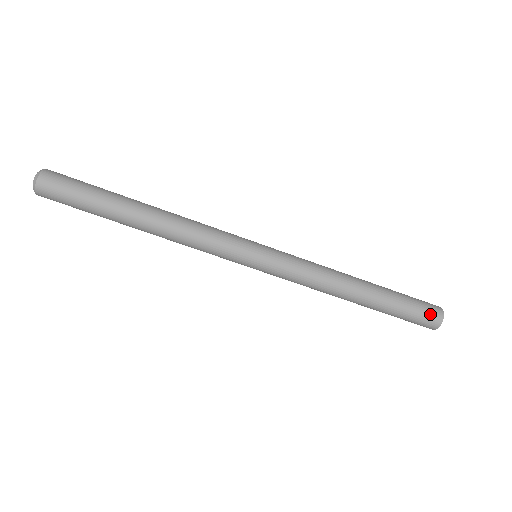
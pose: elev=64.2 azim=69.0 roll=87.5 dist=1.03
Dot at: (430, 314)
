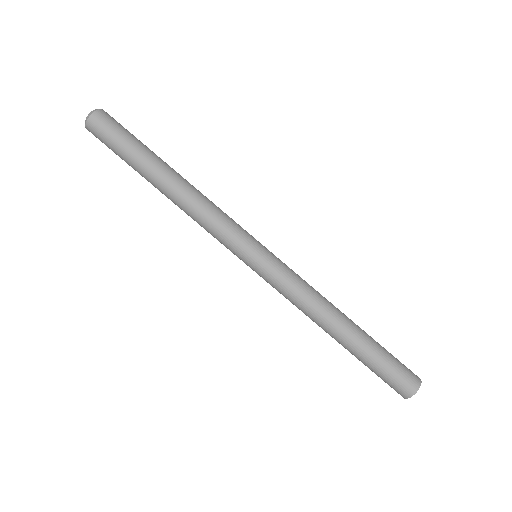
Dot at: (409, 374)
